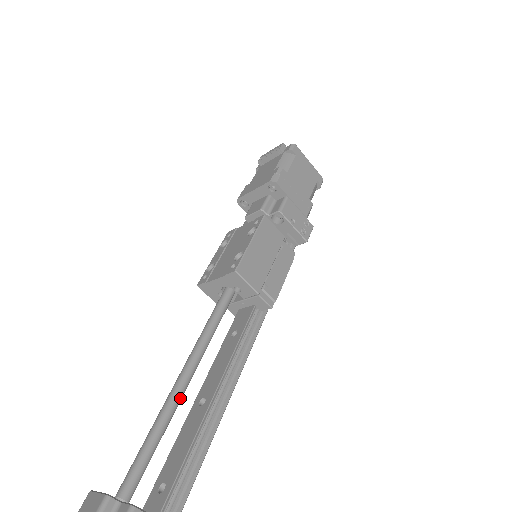
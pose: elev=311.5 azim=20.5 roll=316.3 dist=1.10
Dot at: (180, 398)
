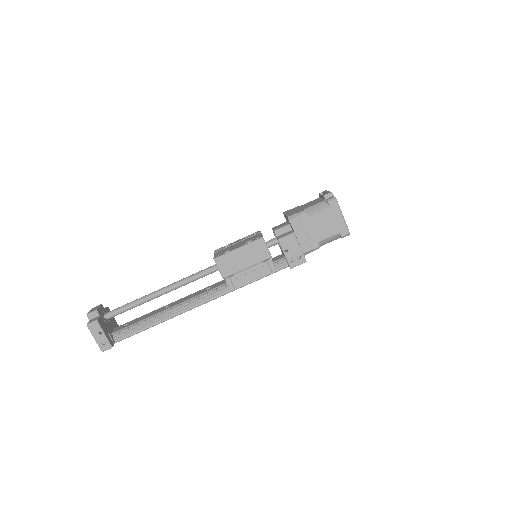
Dot at: (153, 298)
